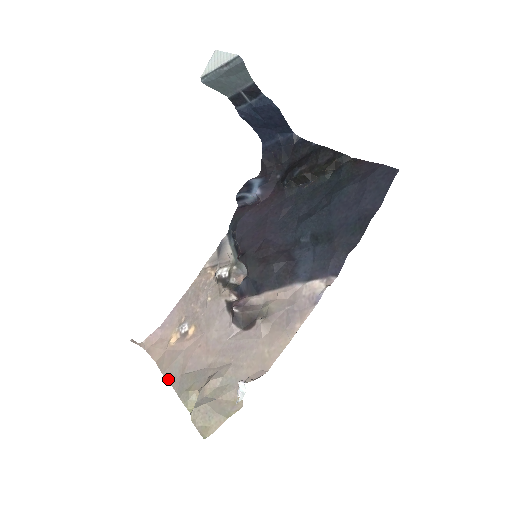
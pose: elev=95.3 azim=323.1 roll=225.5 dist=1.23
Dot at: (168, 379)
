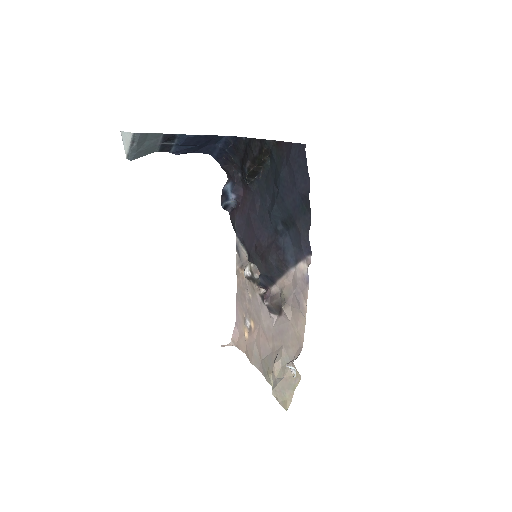
Dot at: (255, 366)
